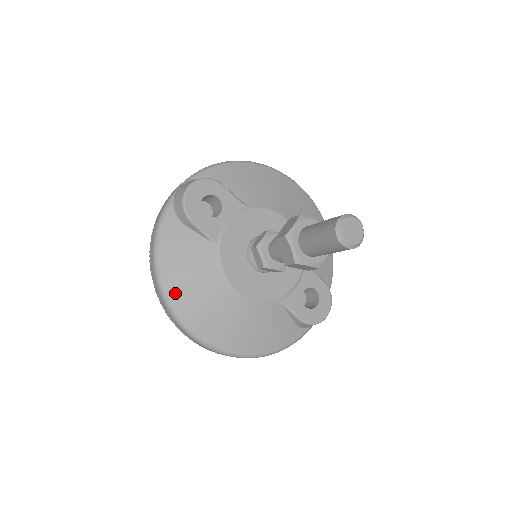
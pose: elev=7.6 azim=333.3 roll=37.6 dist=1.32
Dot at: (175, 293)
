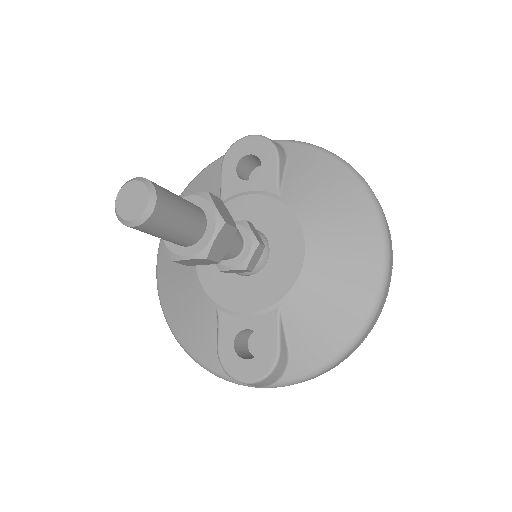
Dot at: occluded
